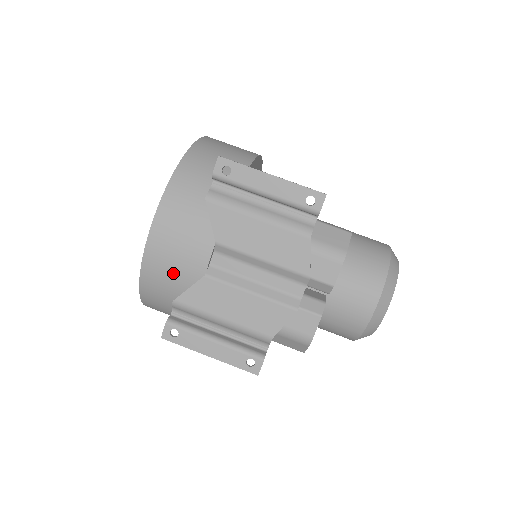
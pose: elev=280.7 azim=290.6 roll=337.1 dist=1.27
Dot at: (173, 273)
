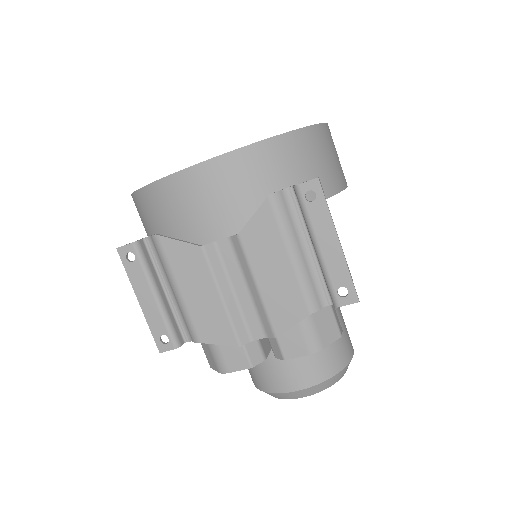
Dot at: (180, 214)
